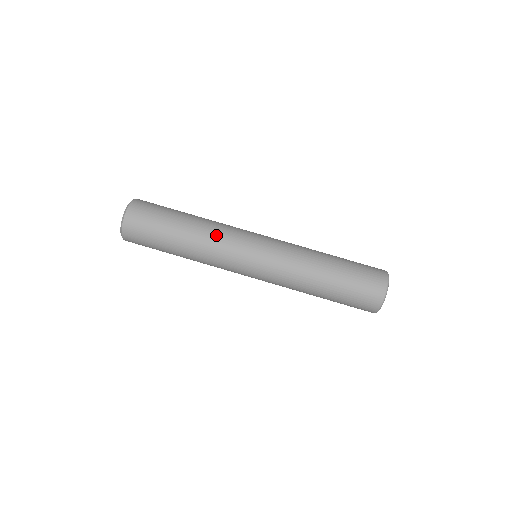
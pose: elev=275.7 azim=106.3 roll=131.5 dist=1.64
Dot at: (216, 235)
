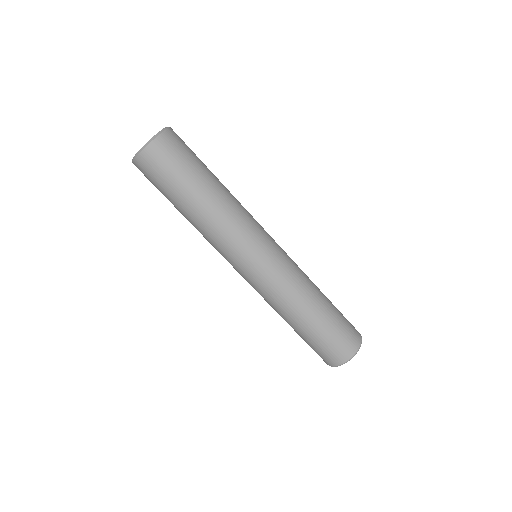
Dot at: (215, 235)
